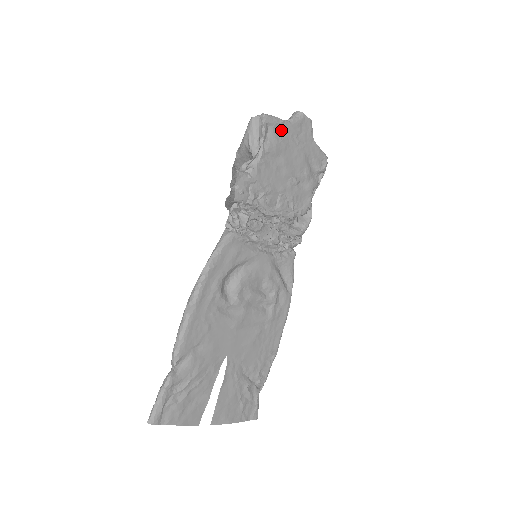
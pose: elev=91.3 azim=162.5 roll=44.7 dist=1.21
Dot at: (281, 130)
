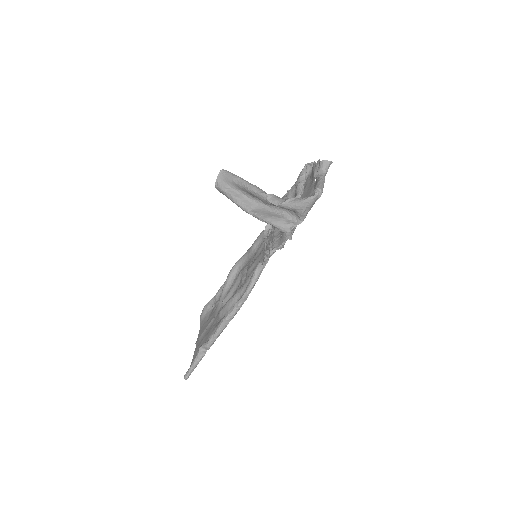
Dot at: occluded
